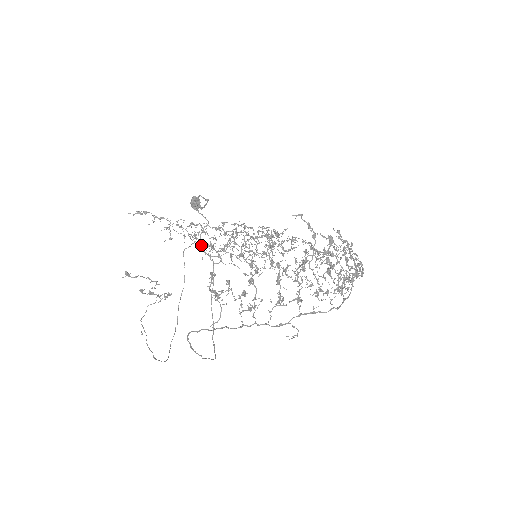
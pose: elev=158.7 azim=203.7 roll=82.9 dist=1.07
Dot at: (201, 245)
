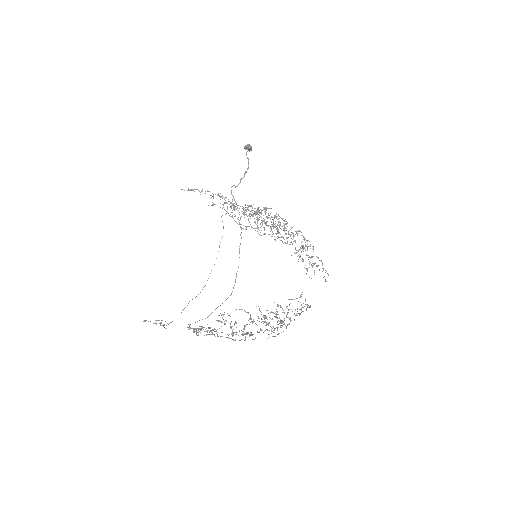
Dot at: occluded
